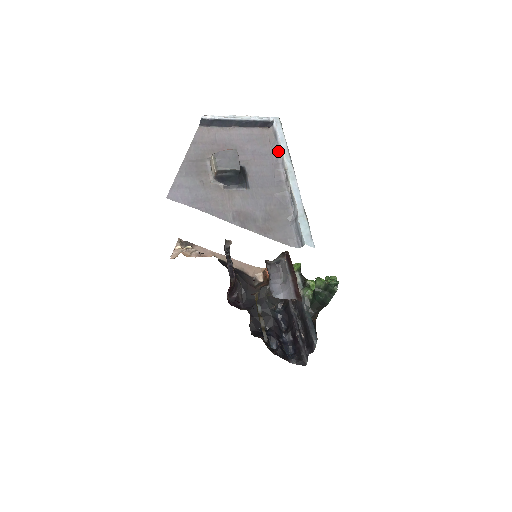
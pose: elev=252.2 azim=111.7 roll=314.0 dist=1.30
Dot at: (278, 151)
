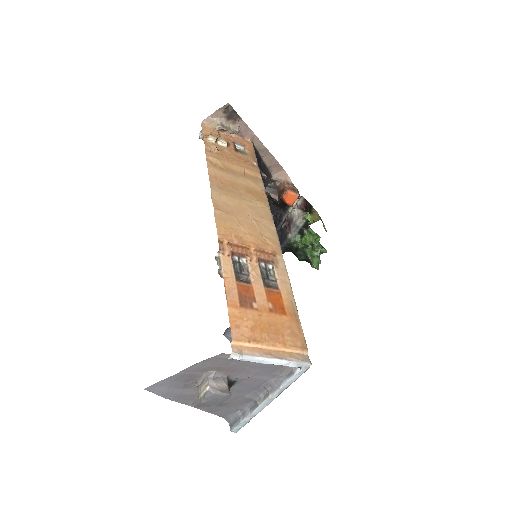
Dot at: (278, 383)
